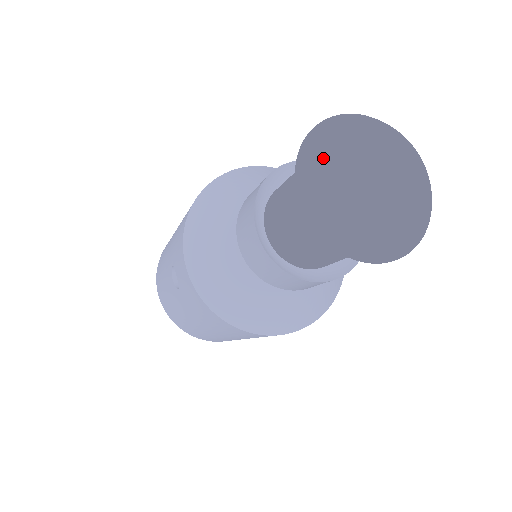
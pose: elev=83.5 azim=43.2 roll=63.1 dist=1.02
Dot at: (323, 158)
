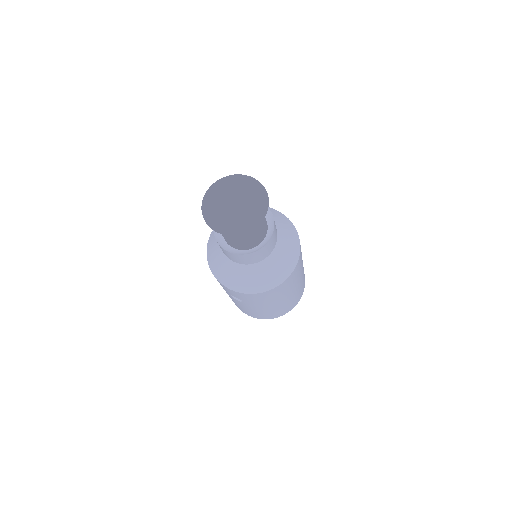
Dot at: (211, 215)
